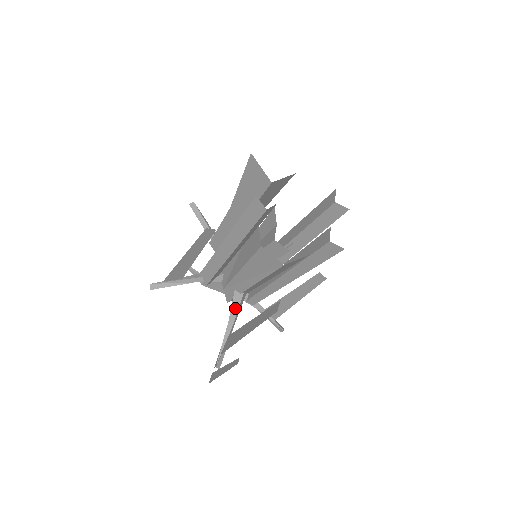
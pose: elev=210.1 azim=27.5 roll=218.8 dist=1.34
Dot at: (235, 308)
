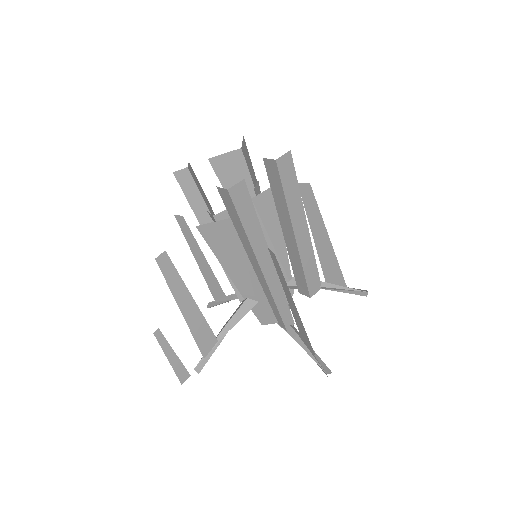
Dot at: (234, 313)
